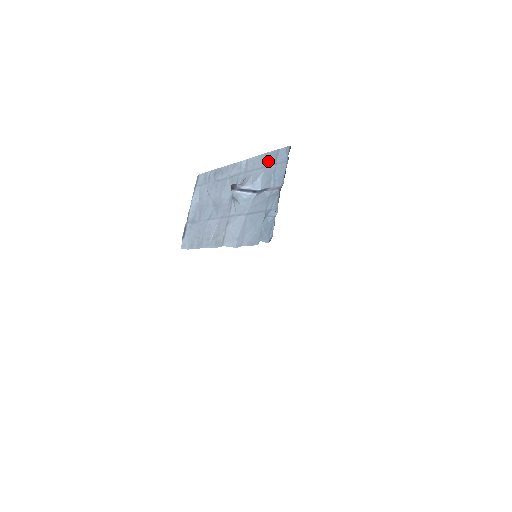
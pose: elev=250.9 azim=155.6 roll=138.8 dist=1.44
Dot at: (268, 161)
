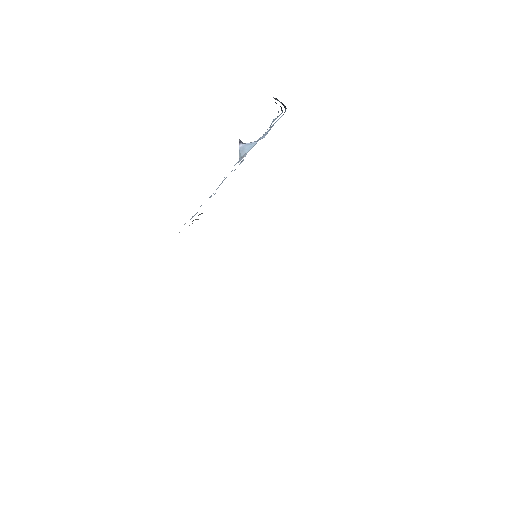
Dot at: occluded
